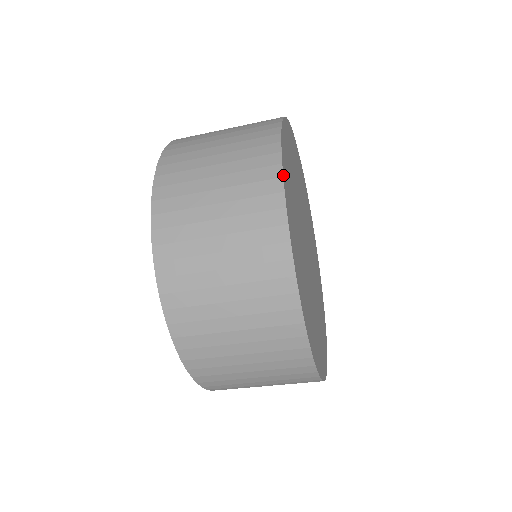
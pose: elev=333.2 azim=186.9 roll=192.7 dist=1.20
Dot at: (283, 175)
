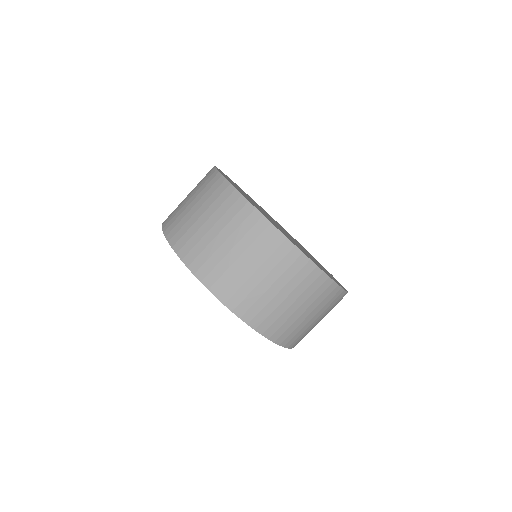
Dot at: (322, 270)
